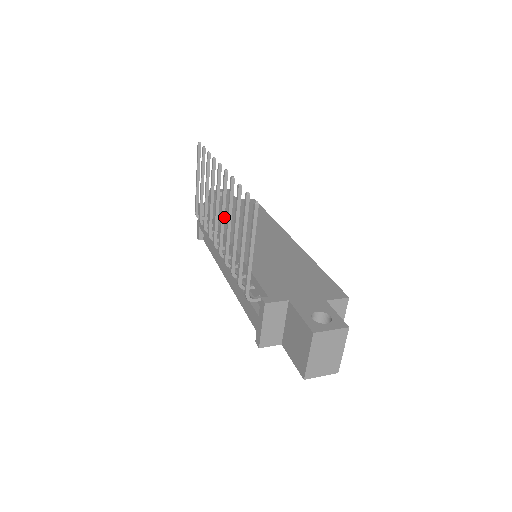
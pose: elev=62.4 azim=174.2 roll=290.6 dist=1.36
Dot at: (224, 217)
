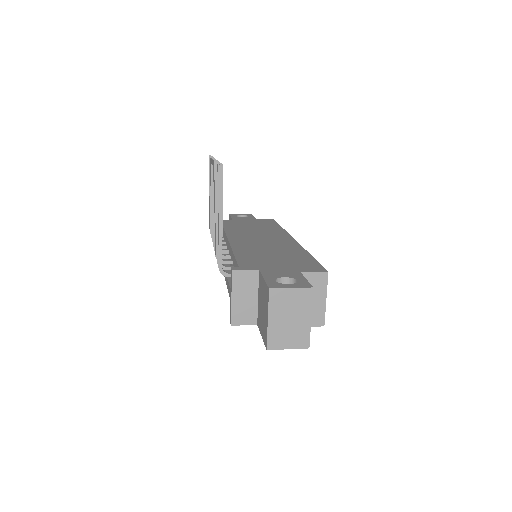
Dot at: occluded
